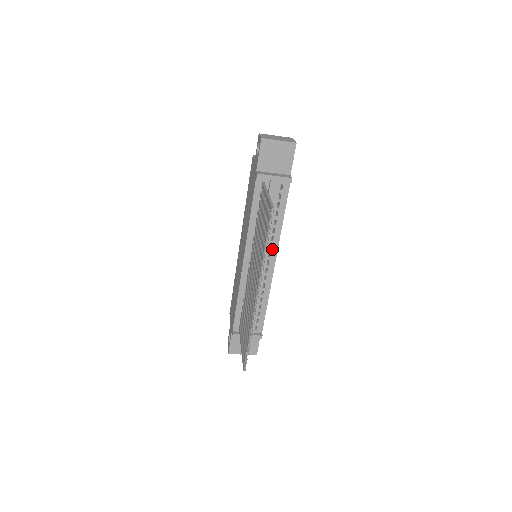
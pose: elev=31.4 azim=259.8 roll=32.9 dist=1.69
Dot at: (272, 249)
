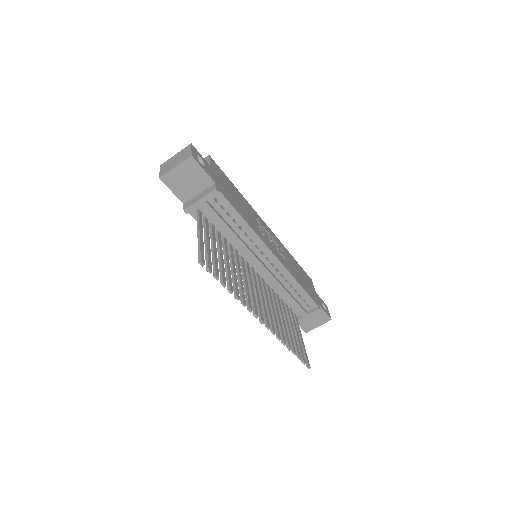
Dot at: (260, 248)
